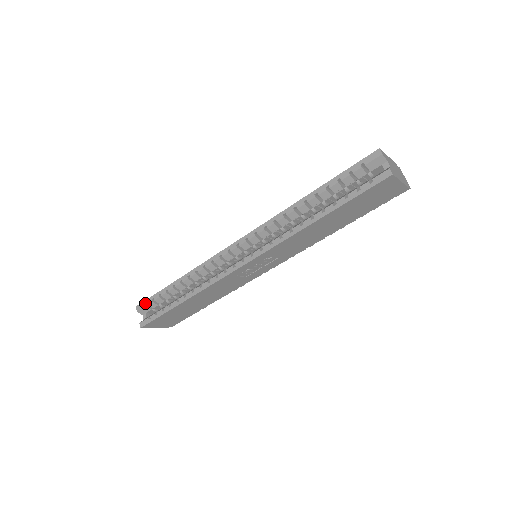
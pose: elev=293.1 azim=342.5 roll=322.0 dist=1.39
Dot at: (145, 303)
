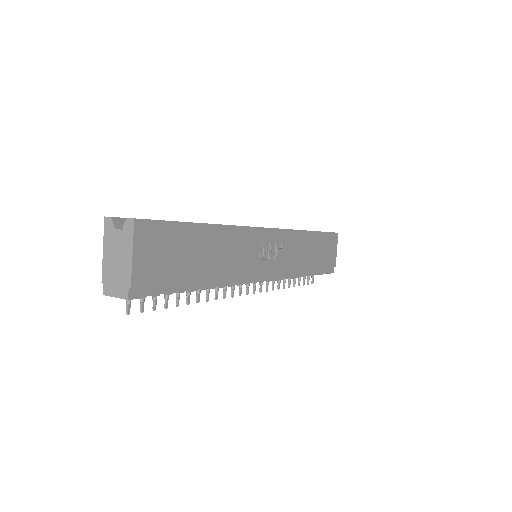
Dot at: occluded
